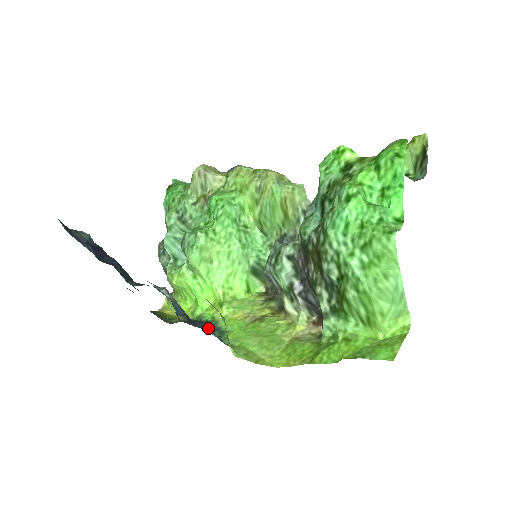
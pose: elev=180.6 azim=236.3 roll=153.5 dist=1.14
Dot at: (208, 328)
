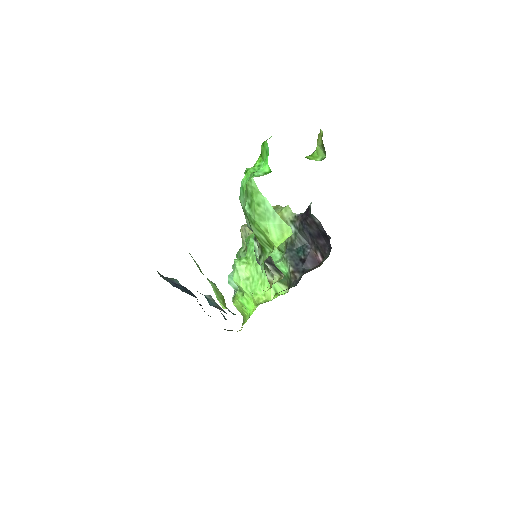
Dot at: occluded
